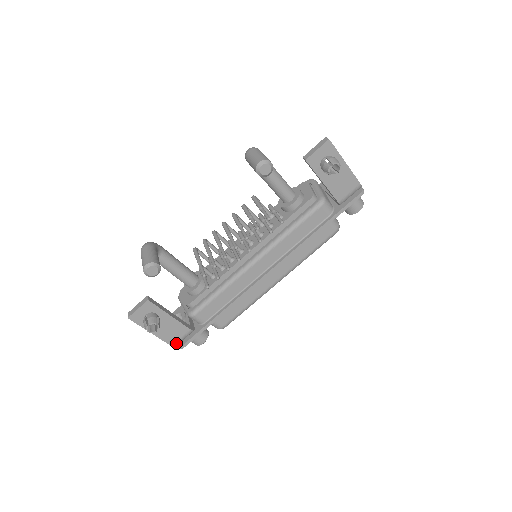
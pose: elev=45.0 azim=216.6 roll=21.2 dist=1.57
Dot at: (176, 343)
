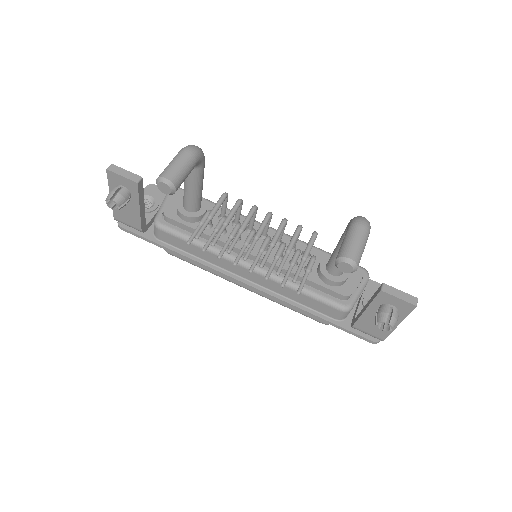
Dot at: (120, 221)
